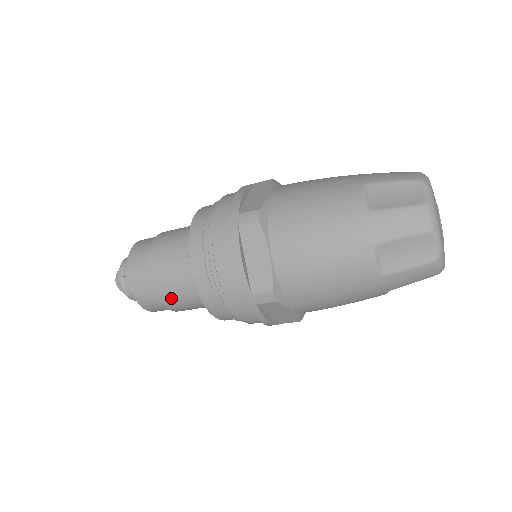
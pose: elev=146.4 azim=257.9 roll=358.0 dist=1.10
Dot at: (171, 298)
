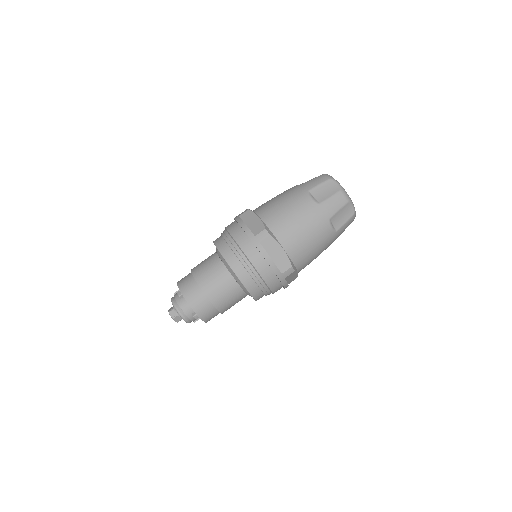
Dot at: (225, 305)
